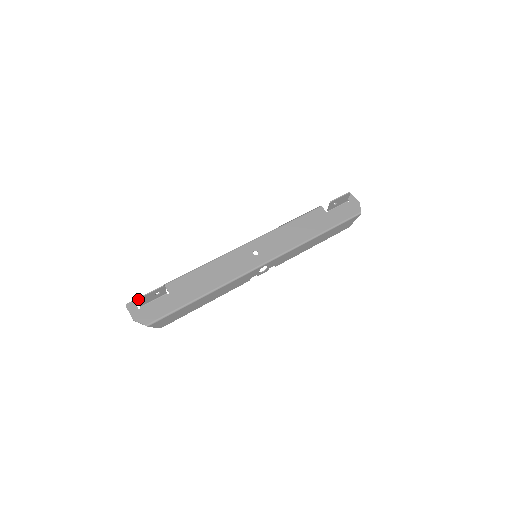
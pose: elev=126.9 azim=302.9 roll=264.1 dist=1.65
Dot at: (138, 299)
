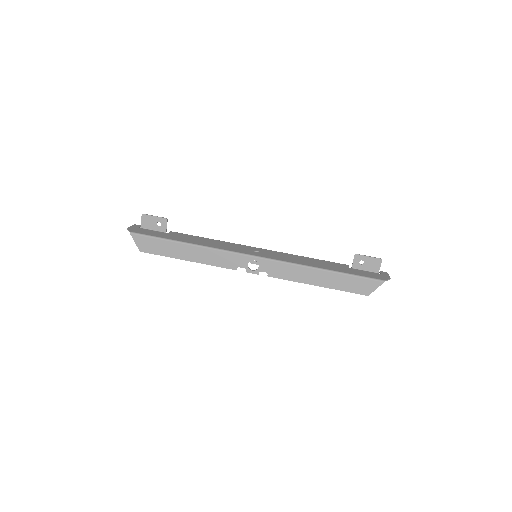
Dot at: (143, 214)
